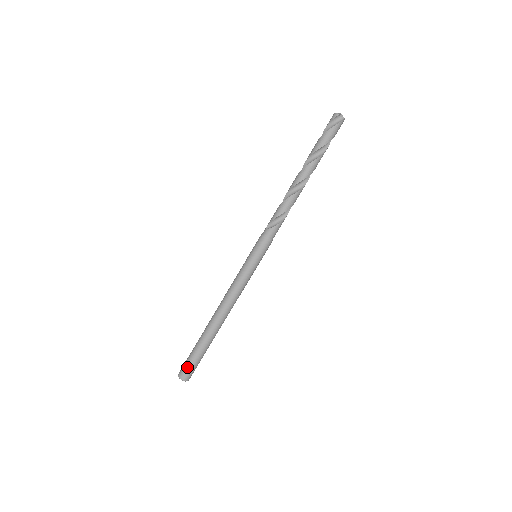
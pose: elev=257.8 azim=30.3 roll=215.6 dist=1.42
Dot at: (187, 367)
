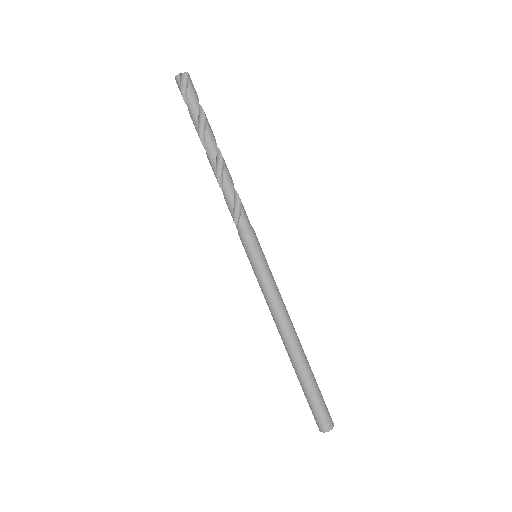
Dot at: (320, 414)
